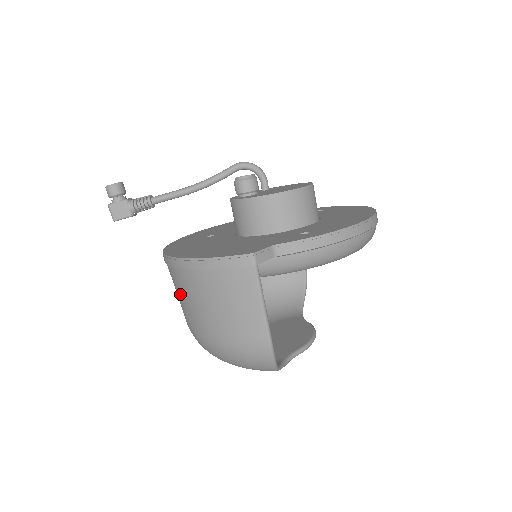
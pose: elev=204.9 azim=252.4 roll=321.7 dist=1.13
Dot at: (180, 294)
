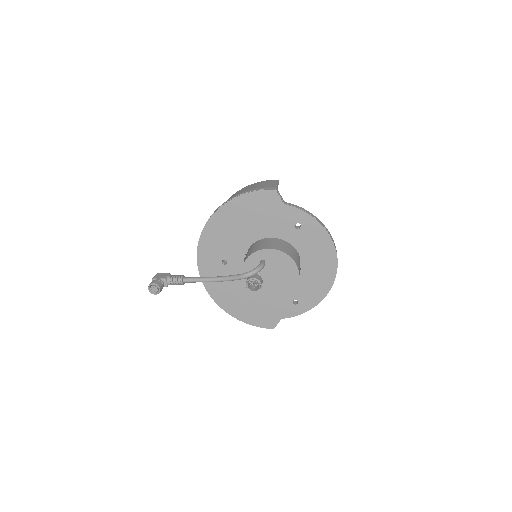
Dot at: occluded
